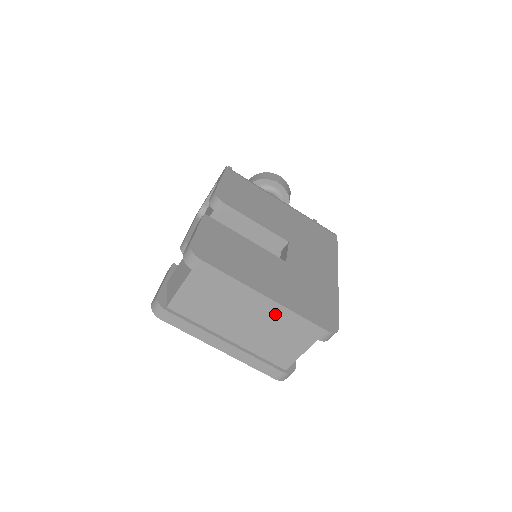
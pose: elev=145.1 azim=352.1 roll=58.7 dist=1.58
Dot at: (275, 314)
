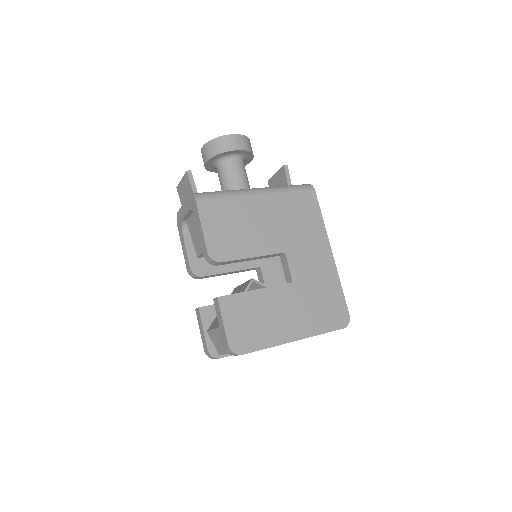
Dot at: occluded
